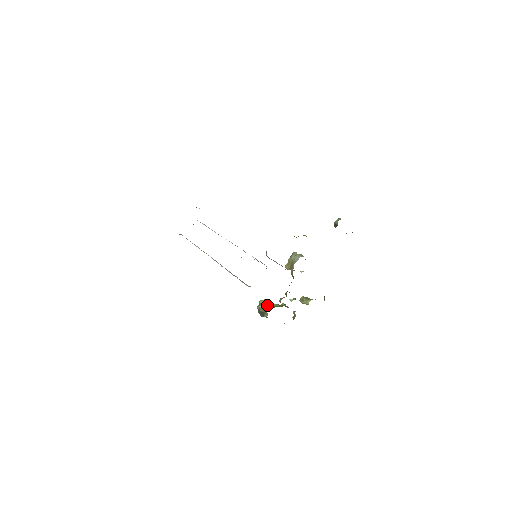
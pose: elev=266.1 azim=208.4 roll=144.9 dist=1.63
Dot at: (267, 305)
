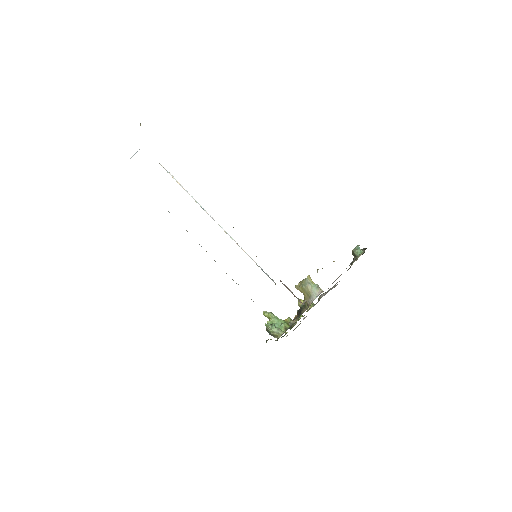
Dot at: (278, 329)
